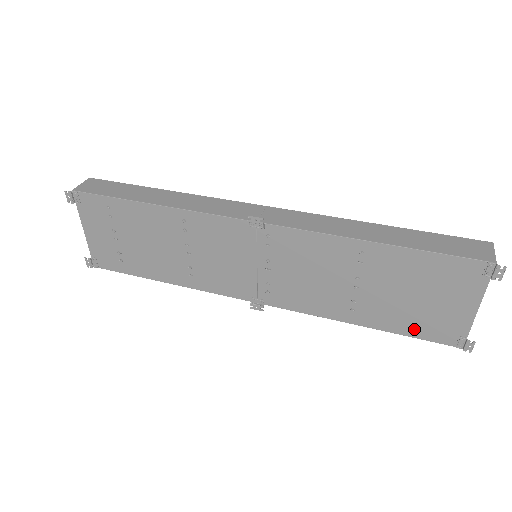
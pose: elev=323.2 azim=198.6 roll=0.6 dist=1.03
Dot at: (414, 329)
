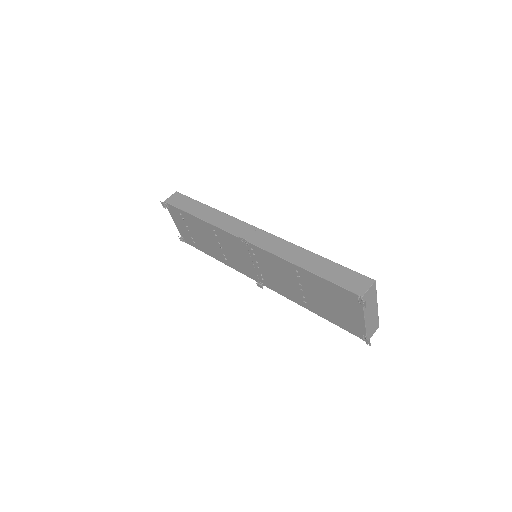
Dot at: (339, 322)
